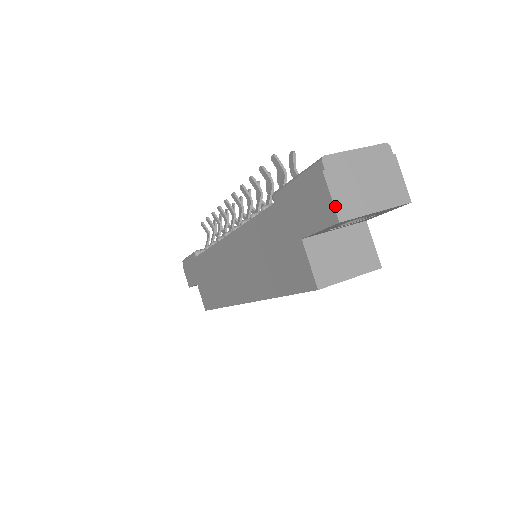
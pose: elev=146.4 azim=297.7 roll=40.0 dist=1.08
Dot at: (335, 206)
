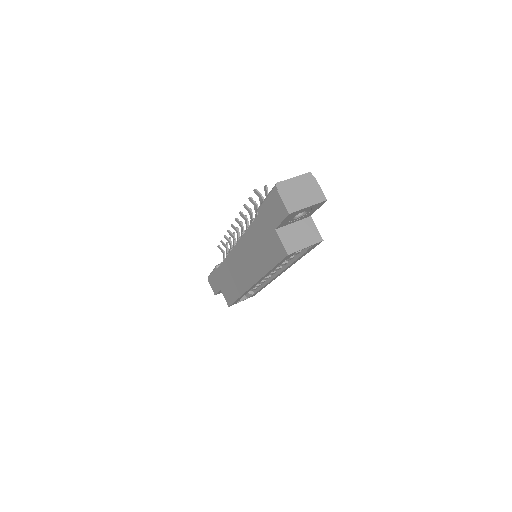
Dot at: (286, 206)
